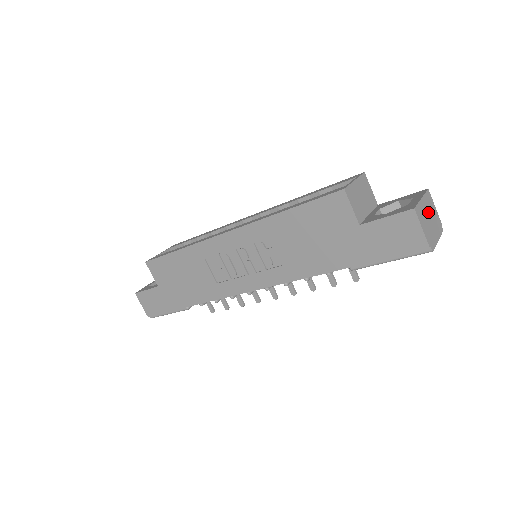
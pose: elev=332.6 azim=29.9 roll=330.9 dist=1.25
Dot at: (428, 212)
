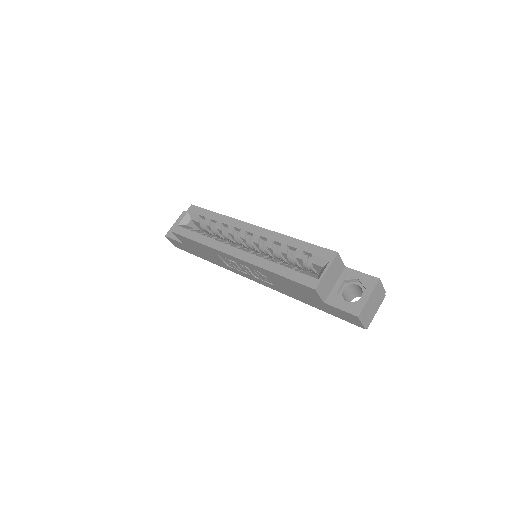
Dot at: (373, 301)
